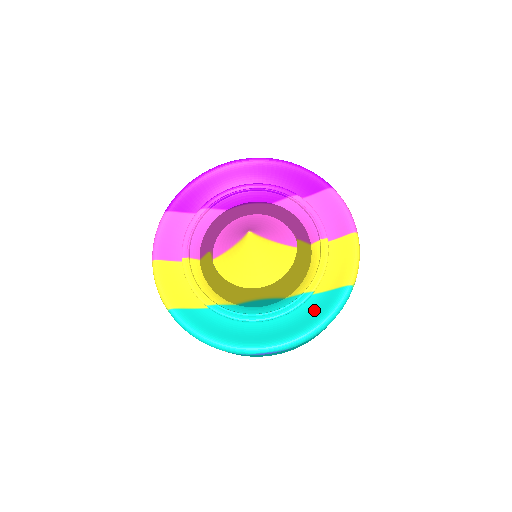
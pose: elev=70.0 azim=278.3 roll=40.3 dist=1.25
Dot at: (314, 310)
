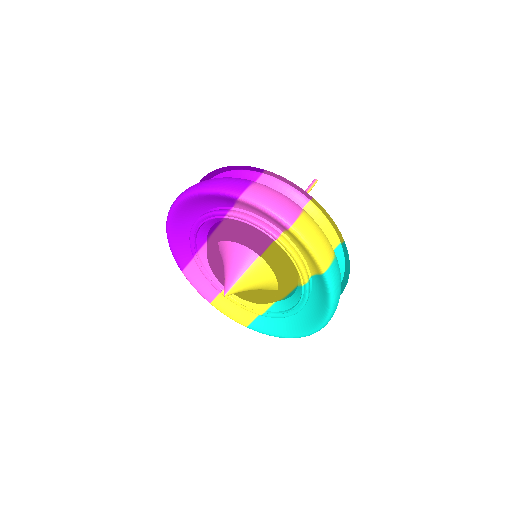
Dot at: (320, 293)
